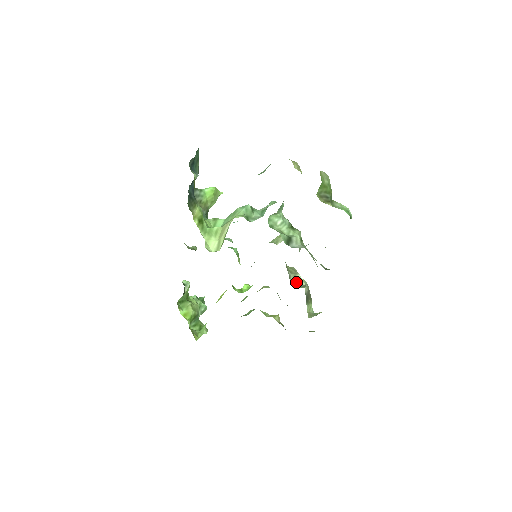
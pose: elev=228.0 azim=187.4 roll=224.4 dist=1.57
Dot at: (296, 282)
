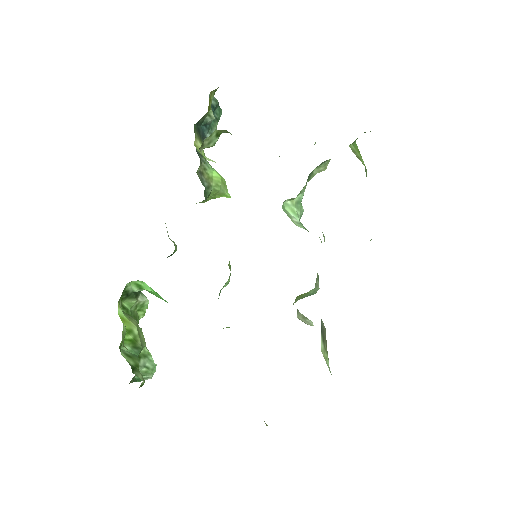
Dot at: (306, 323)
